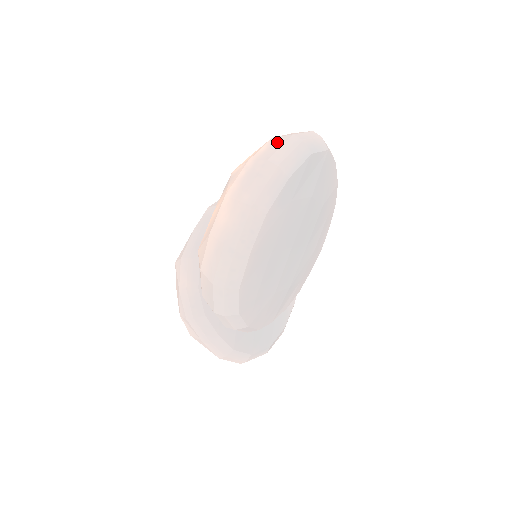
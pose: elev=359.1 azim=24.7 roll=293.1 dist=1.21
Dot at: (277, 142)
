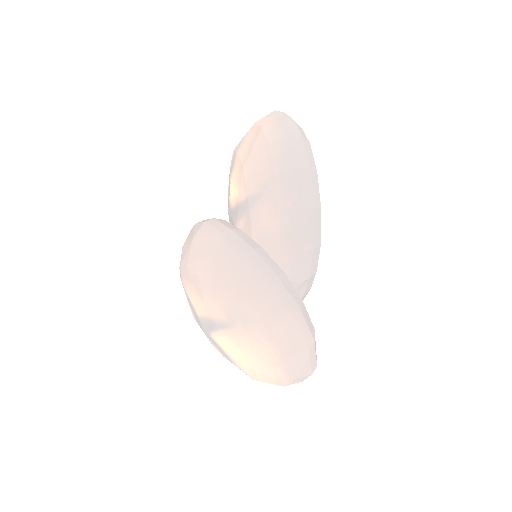
Dot at: occluded
